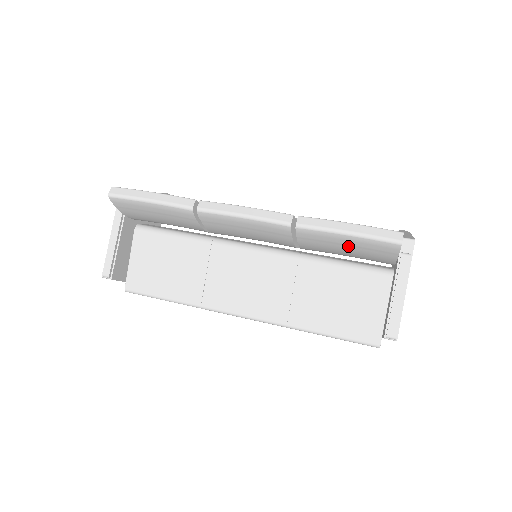
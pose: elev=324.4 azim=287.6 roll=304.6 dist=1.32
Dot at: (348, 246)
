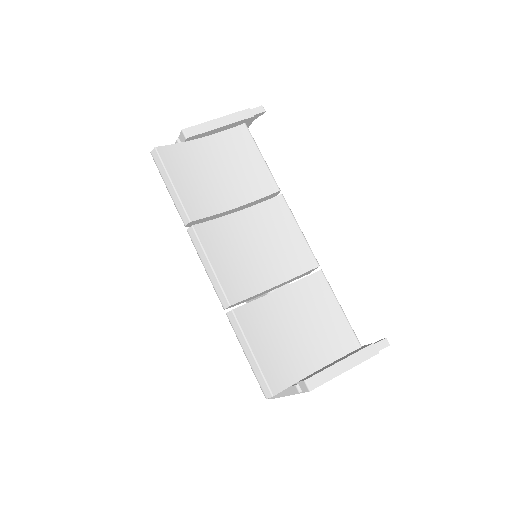
Dot at: occluded
